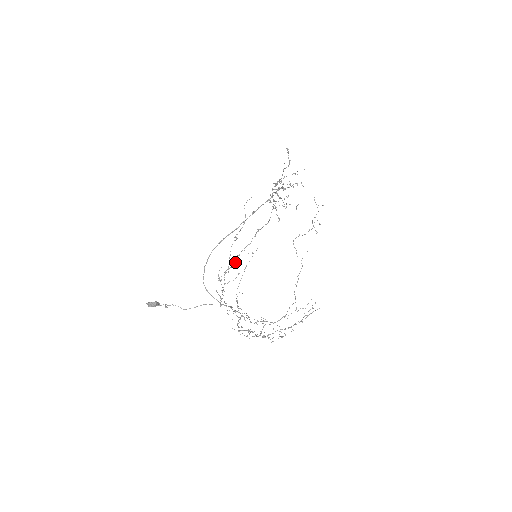
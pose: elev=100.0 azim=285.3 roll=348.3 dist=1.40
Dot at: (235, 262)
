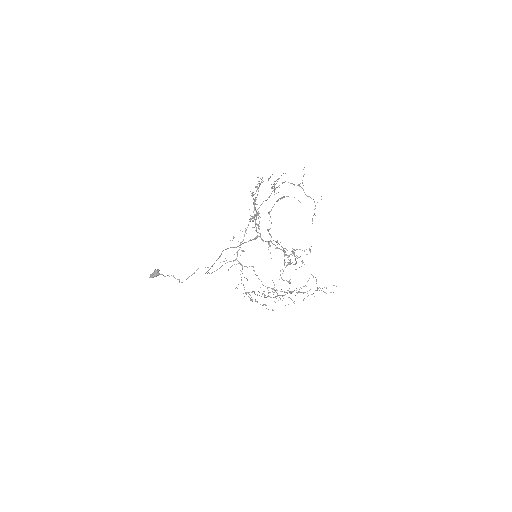
Dot at: (254, 293)
